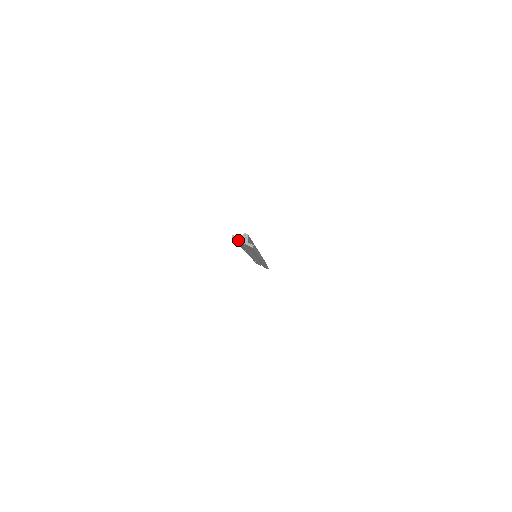
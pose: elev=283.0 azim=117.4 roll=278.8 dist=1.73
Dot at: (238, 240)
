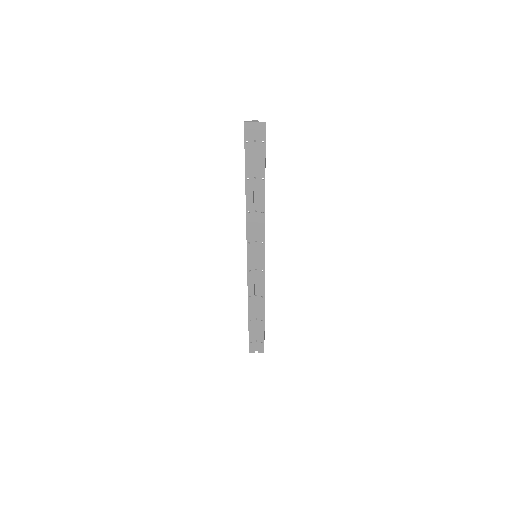
Dot at: (250, 122)
